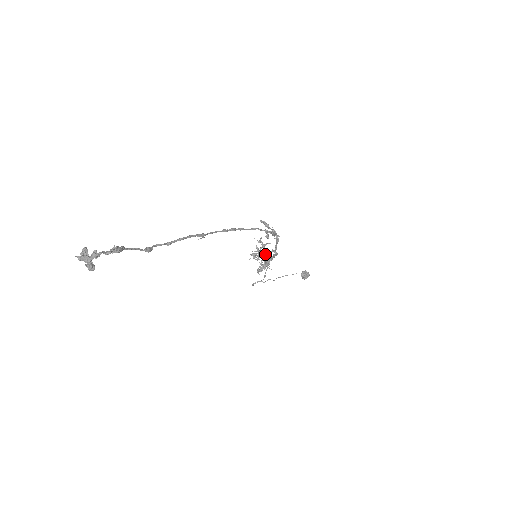
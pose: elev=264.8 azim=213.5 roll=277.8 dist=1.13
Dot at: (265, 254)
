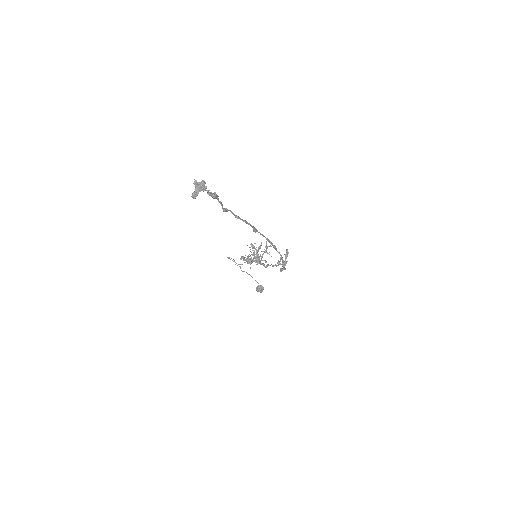
Dot at: occluded
